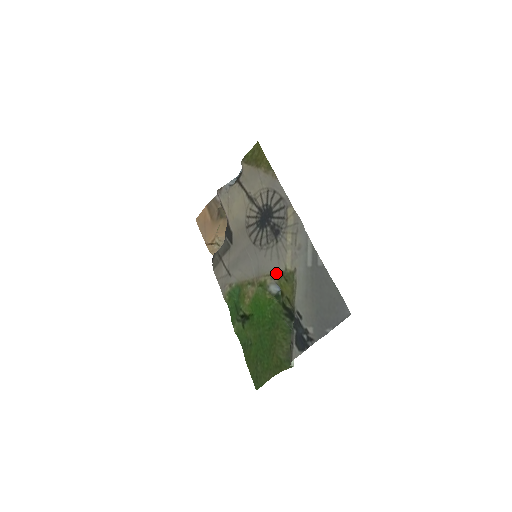
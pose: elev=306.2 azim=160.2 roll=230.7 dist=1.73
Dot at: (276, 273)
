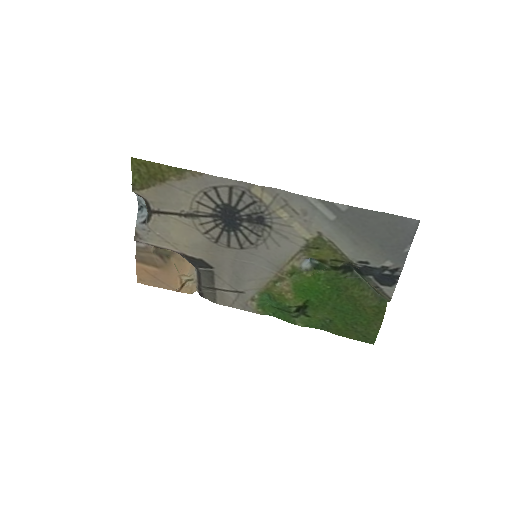
Dot at: (298, 252)
